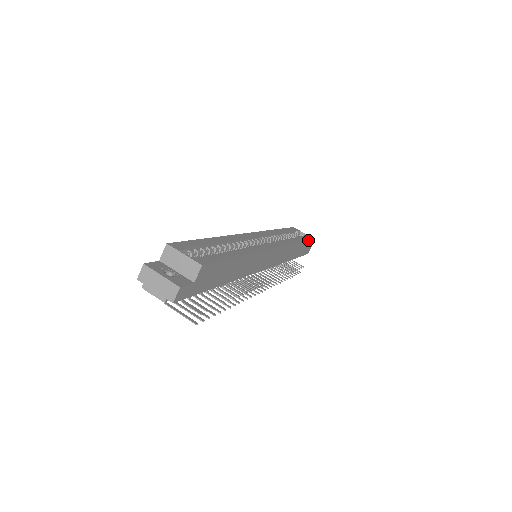
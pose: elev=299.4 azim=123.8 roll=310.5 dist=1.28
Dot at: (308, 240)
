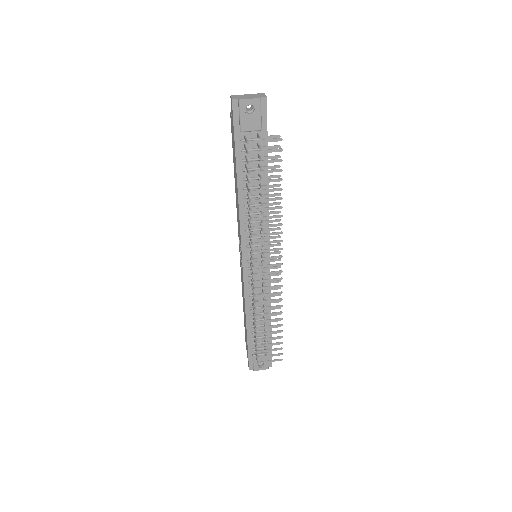
Dot at: occluded
